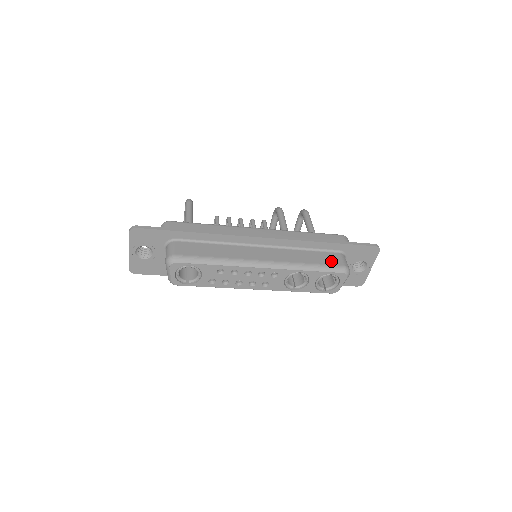
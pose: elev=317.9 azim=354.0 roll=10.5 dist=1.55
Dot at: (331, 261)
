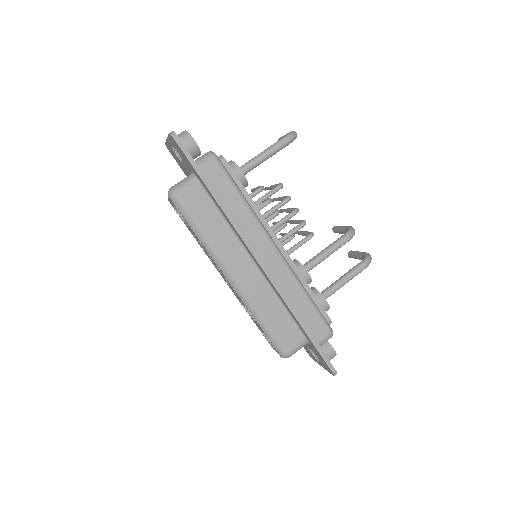
Dot at: (285, 337)
